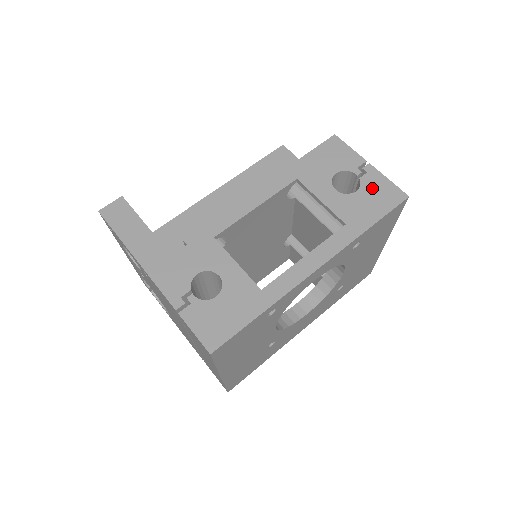
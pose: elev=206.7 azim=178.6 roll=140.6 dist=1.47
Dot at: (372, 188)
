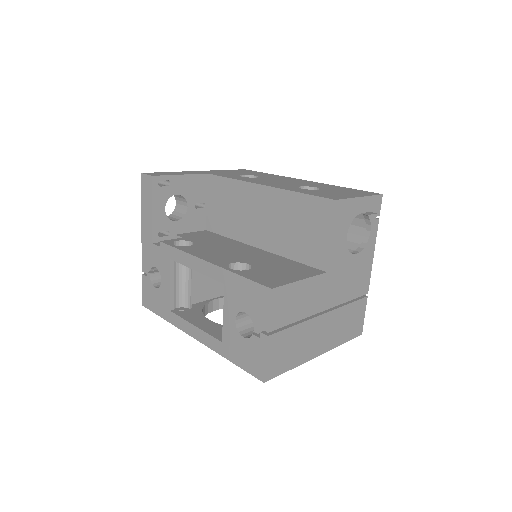
Dot at: (252, 349)
